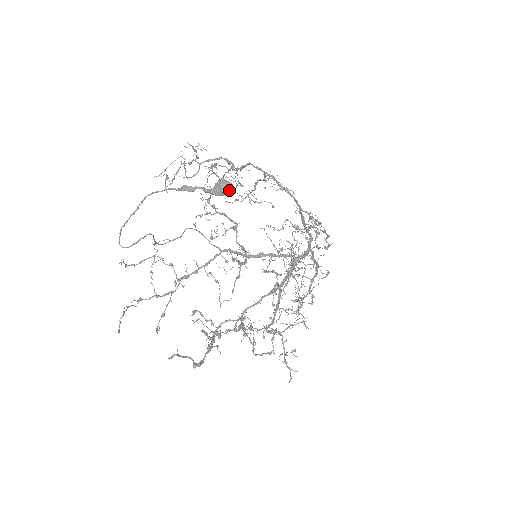
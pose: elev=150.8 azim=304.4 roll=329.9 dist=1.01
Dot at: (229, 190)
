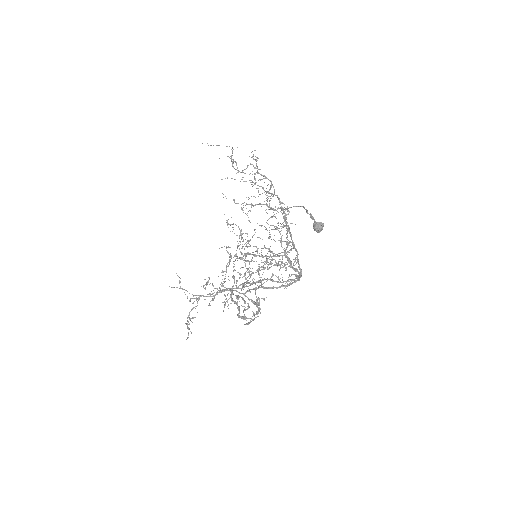
Dot at: occluded
